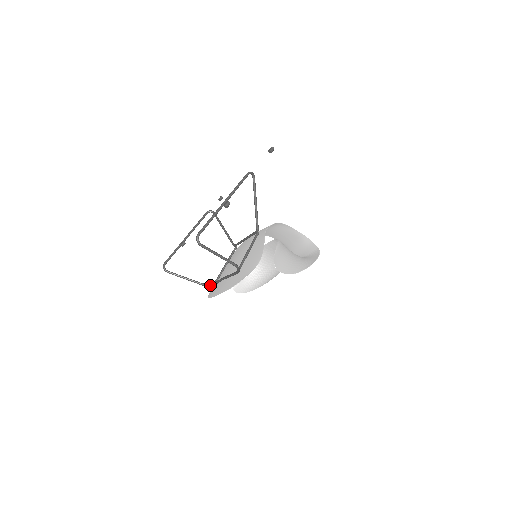
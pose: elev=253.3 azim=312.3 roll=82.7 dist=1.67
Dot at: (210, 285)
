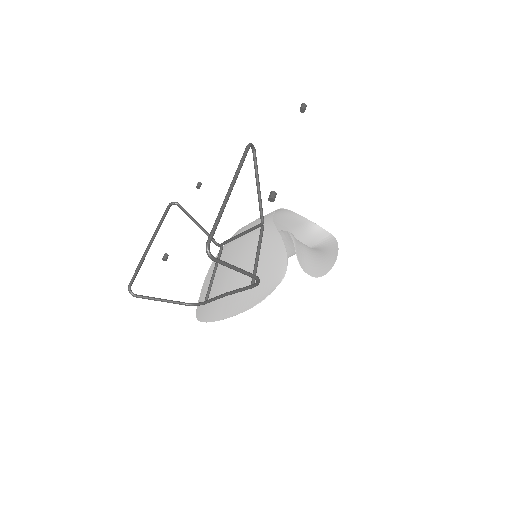
Dot at: (199, 304)
